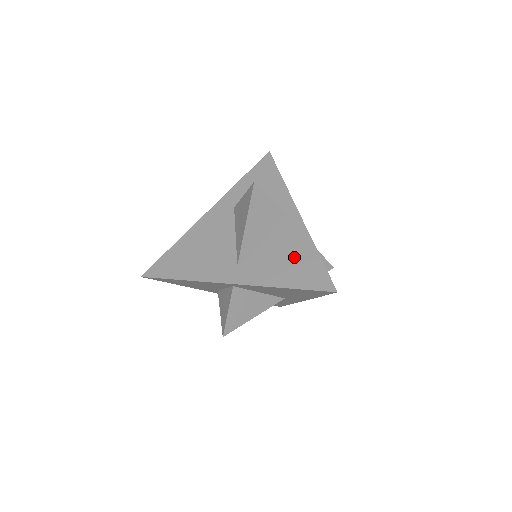
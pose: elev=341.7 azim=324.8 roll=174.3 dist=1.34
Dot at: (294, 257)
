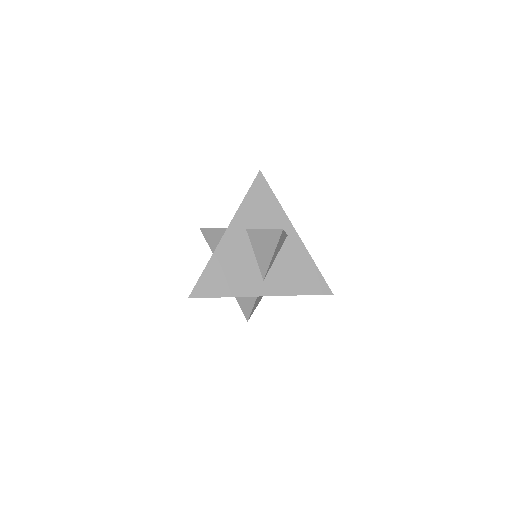
Dot at: (302, 271)
